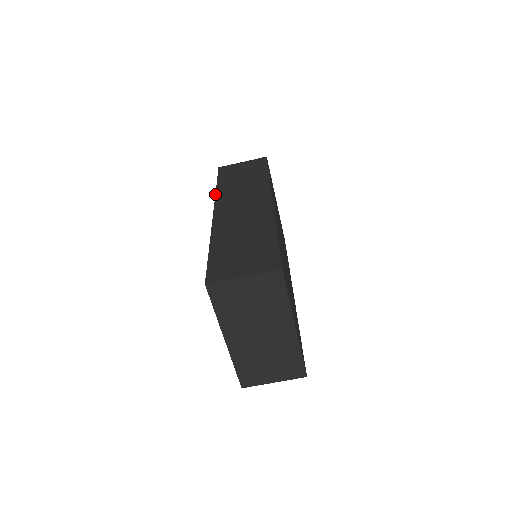
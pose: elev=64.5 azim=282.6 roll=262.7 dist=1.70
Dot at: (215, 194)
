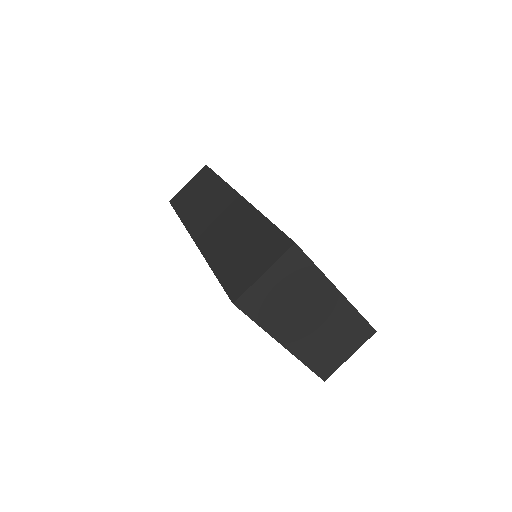
Dot at: (183, 224)
